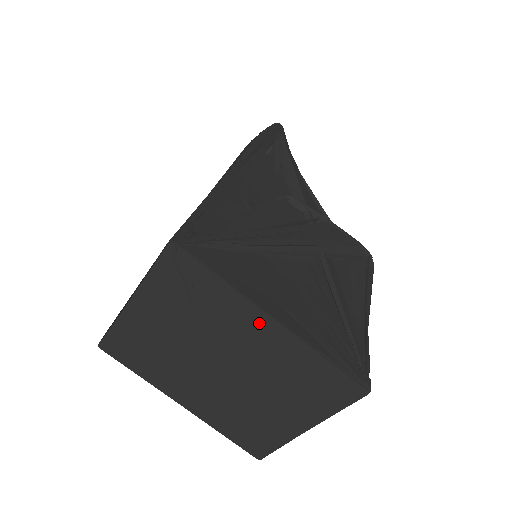
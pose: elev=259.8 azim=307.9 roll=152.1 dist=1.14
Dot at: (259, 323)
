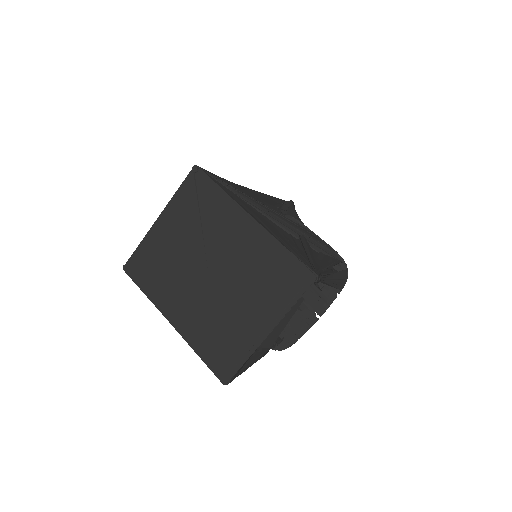
Dot at: (242, 223)
